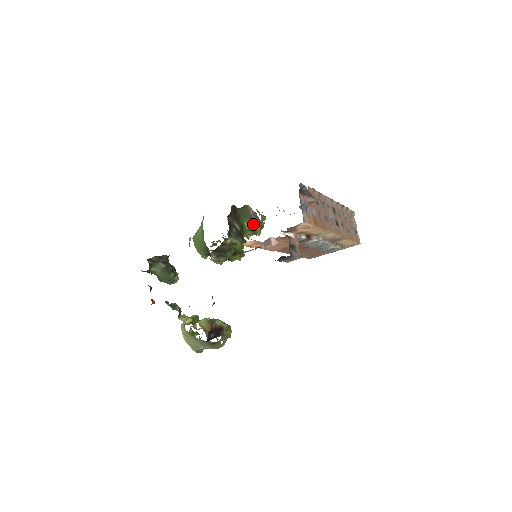
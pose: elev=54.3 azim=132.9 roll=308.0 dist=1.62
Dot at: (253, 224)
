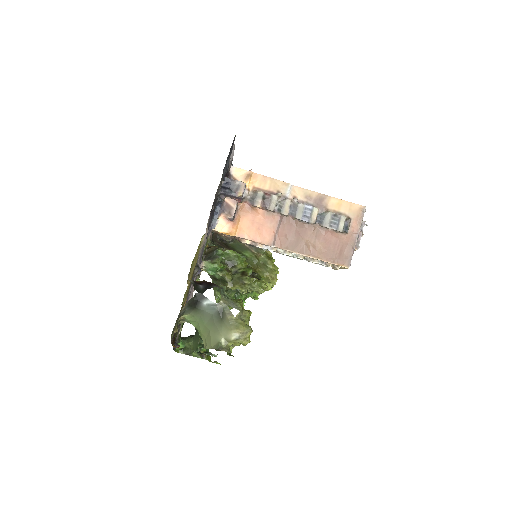
Dot at: (256, 255)
